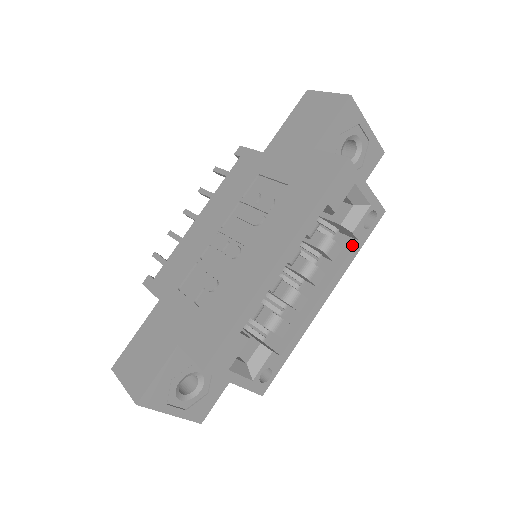
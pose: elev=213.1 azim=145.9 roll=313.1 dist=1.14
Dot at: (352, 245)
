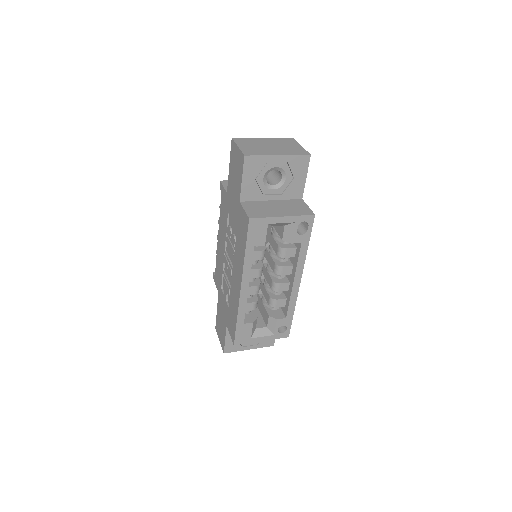
Dot at: (299, 246)
